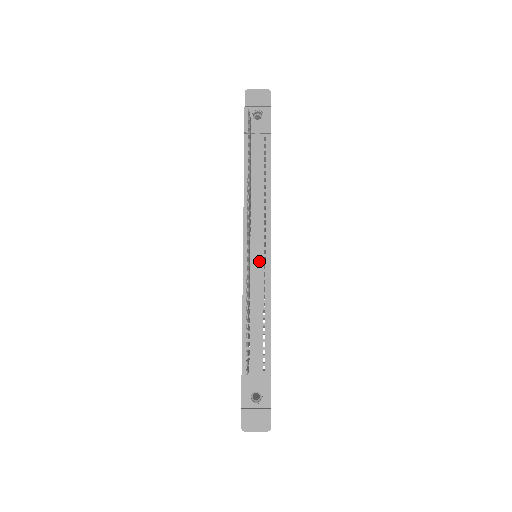
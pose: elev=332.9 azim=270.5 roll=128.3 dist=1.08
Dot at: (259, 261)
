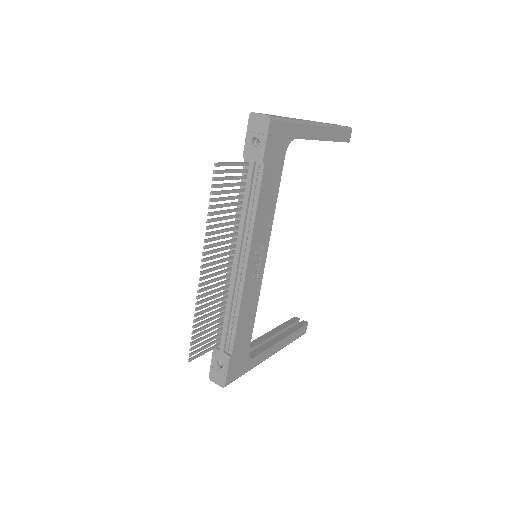
Dot at: (235, 274)
